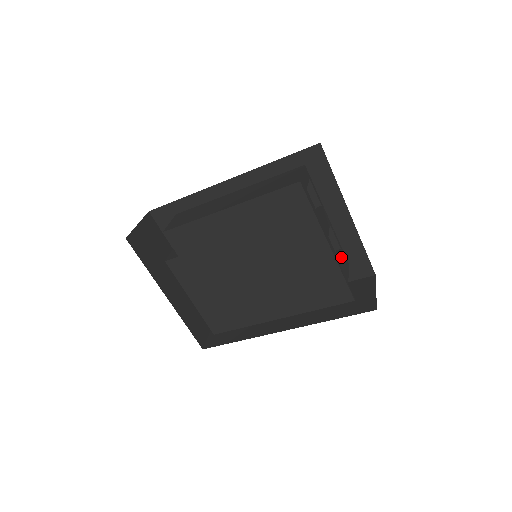
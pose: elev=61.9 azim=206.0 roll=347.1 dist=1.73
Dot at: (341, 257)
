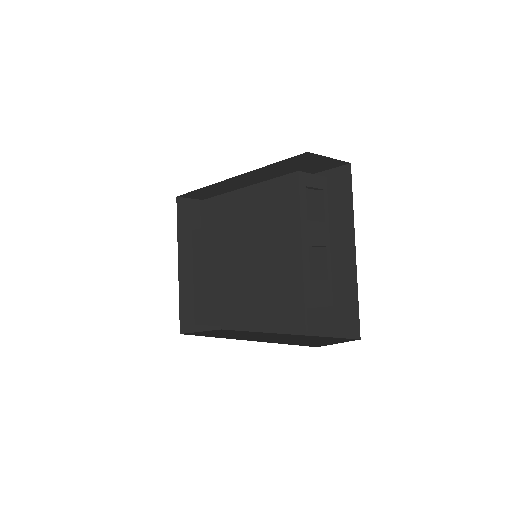
Dot at: (320, 283)
